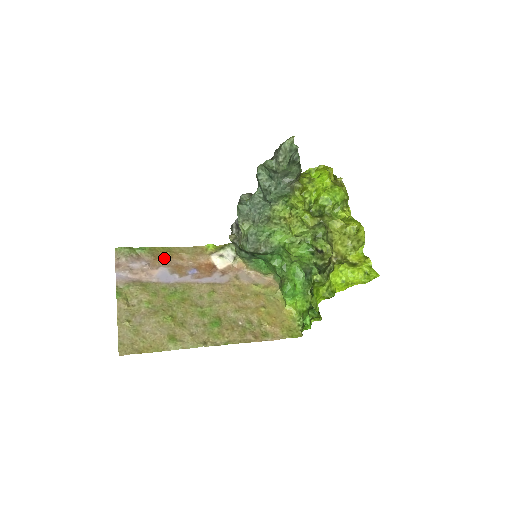
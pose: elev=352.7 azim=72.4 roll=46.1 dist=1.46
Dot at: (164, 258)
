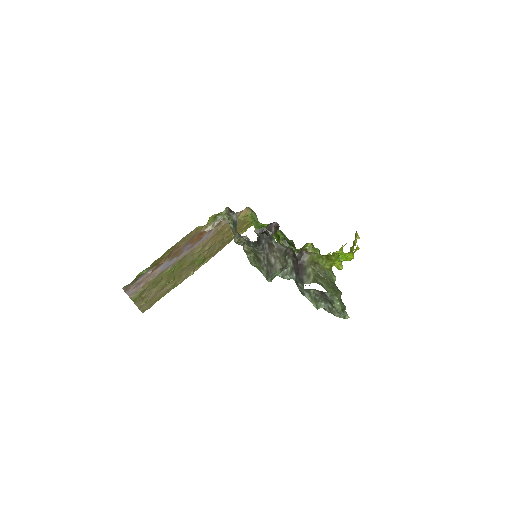
Dot at: (165, 259)
